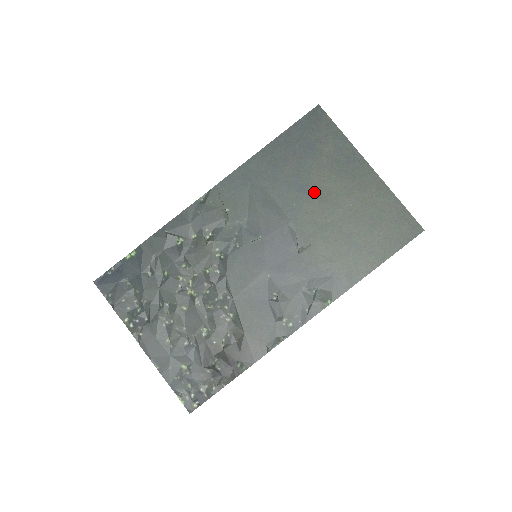
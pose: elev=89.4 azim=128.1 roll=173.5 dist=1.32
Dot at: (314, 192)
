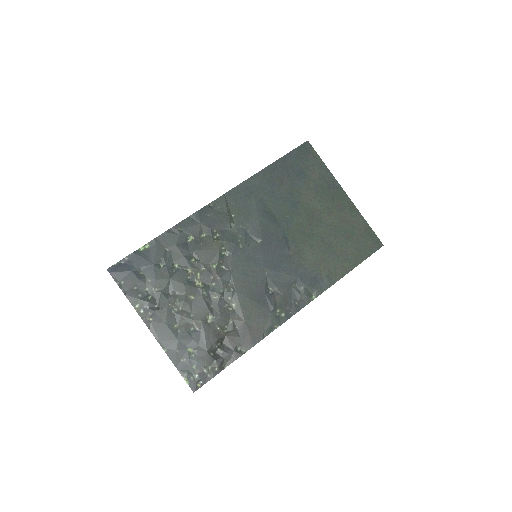
Dot at: (303, 208)
